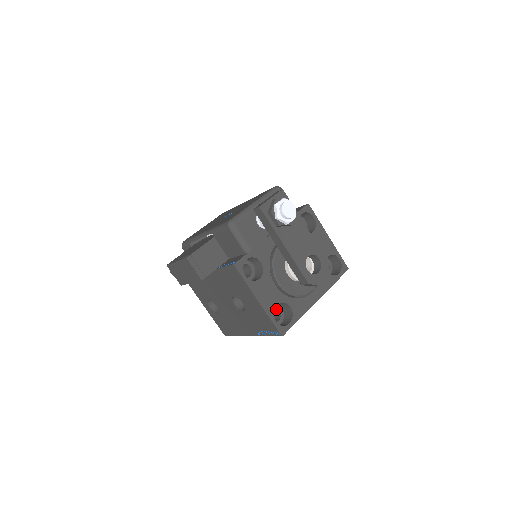
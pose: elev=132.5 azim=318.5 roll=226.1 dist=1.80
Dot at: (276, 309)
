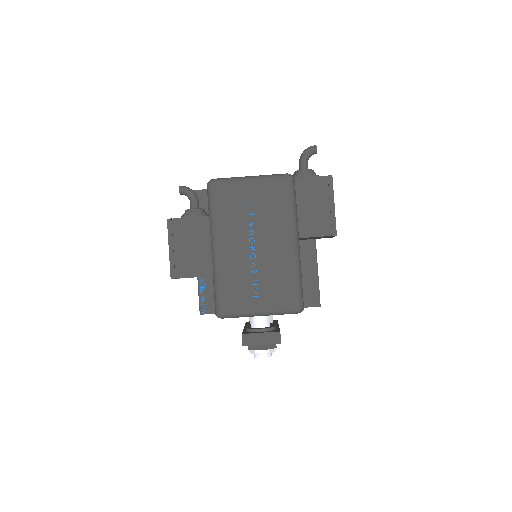
Dot at: occluded
